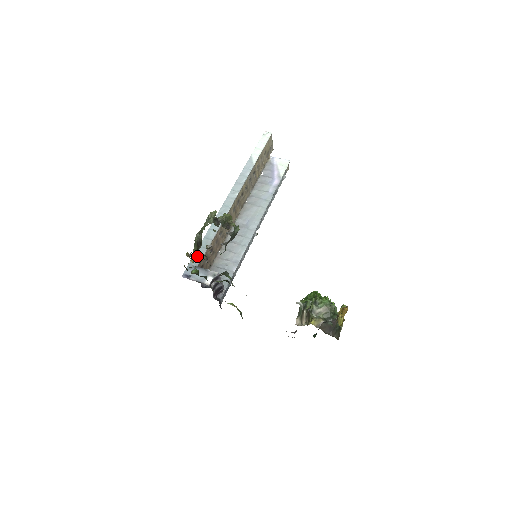
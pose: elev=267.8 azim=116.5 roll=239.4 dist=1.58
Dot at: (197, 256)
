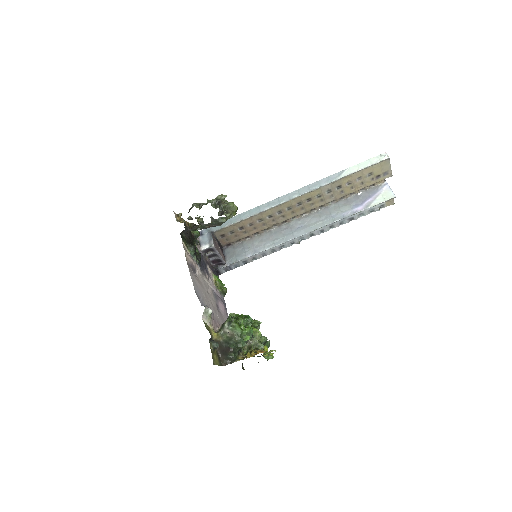
Dot at: occluded
